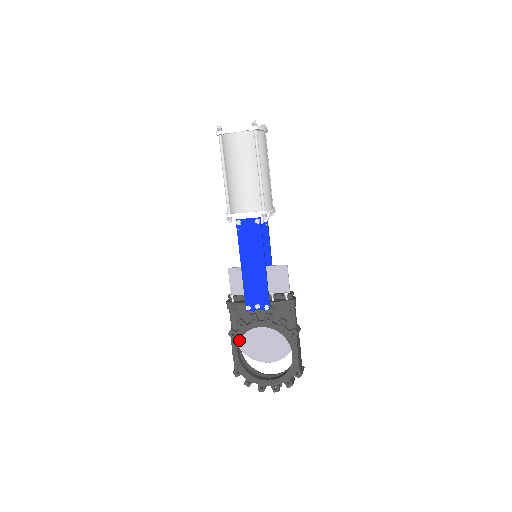
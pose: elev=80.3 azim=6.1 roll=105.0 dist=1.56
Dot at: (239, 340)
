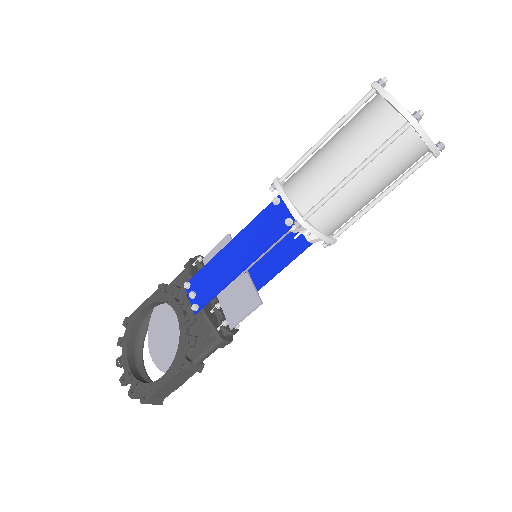
Dot at: (157, 301)
